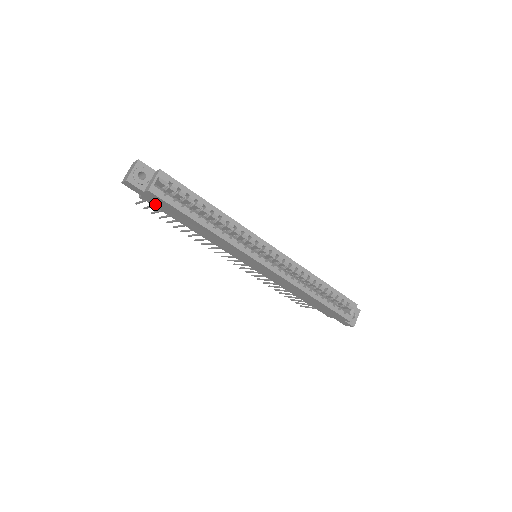
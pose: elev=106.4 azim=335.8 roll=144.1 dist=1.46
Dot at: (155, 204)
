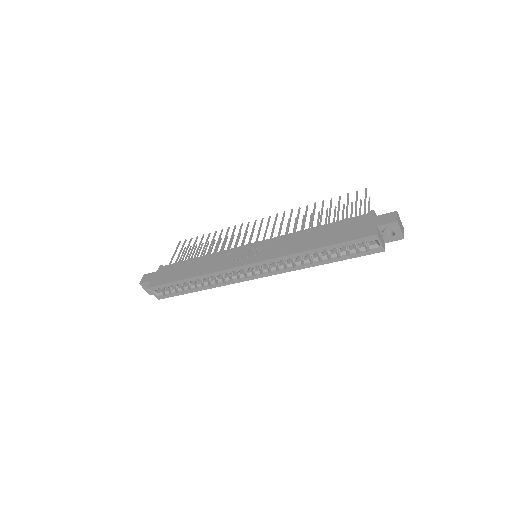
Dot at: occluded
